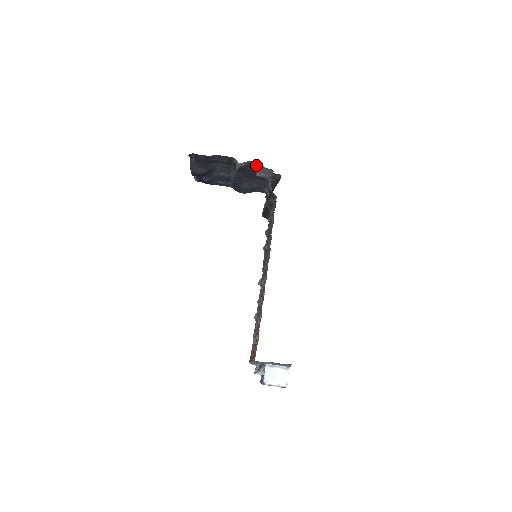
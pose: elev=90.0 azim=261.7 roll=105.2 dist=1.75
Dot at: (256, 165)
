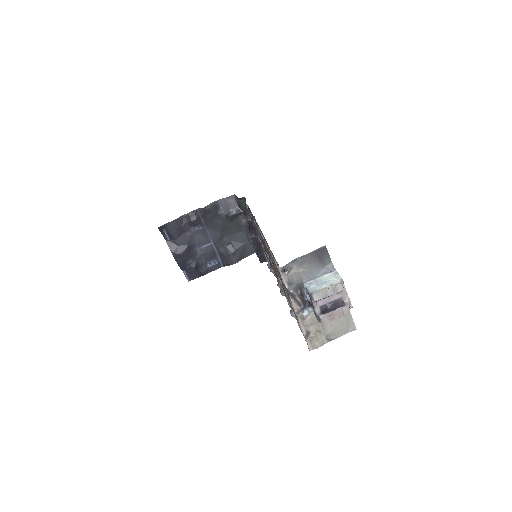
Dot at: (221, 206)
